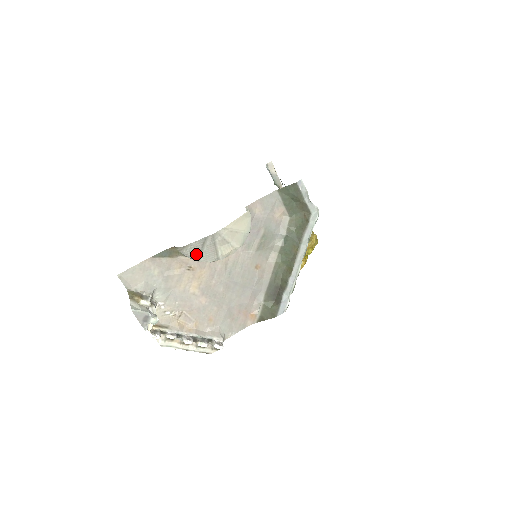
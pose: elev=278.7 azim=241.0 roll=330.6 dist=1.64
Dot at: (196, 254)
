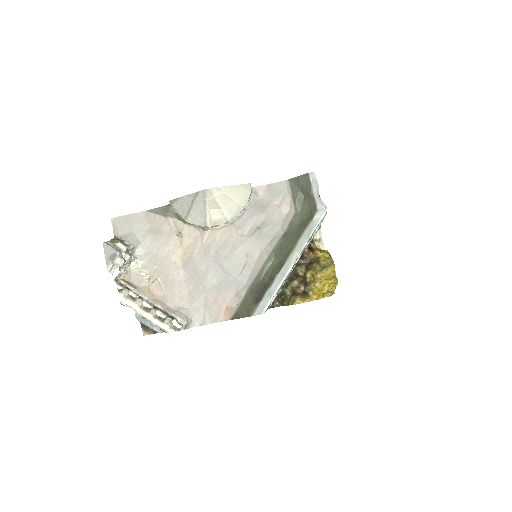
Dot at: (185, 211)
